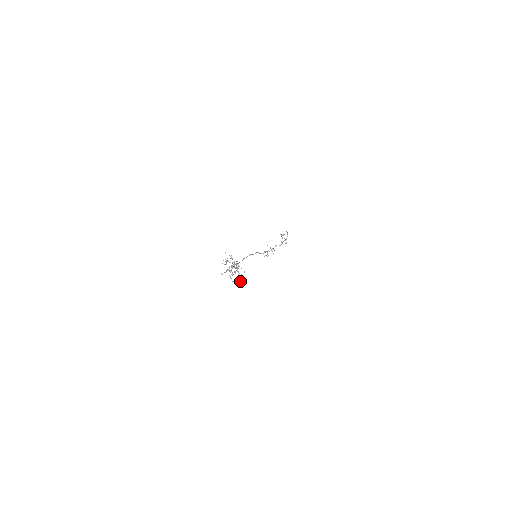
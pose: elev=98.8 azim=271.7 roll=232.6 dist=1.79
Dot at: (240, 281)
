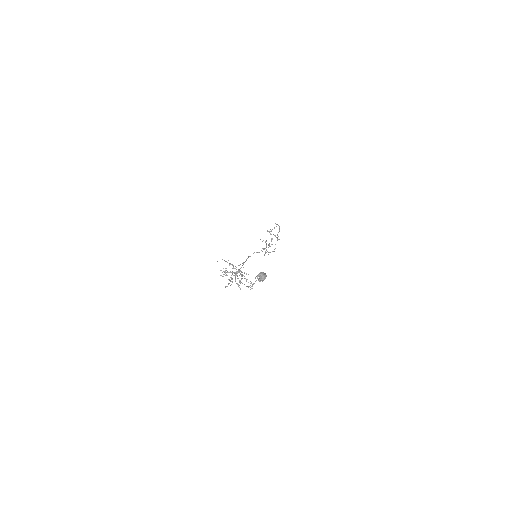
Dot at: (260, 279)
